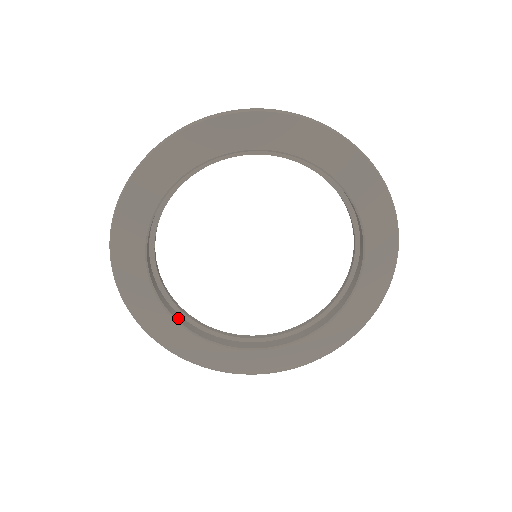
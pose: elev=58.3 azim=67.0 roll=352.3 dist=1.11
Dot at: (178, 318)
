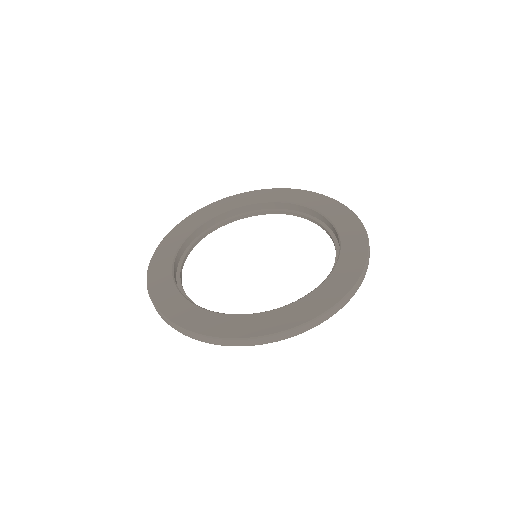
Dot at: occluded
